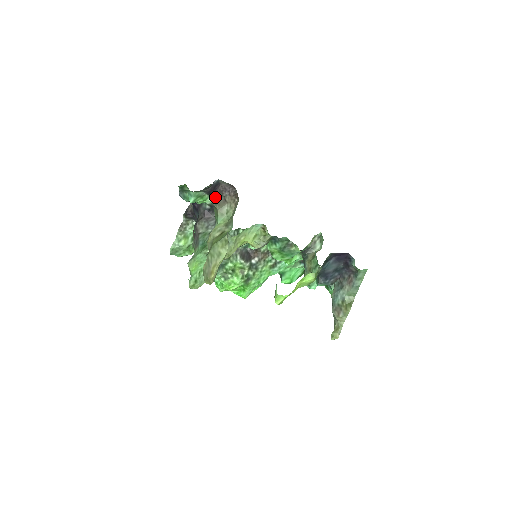
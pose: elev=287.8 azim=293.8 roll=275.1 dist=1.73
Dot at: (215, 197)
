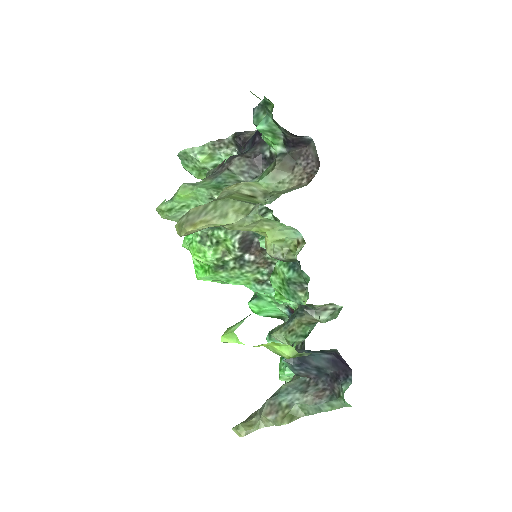
Dot at: (287, 152)
